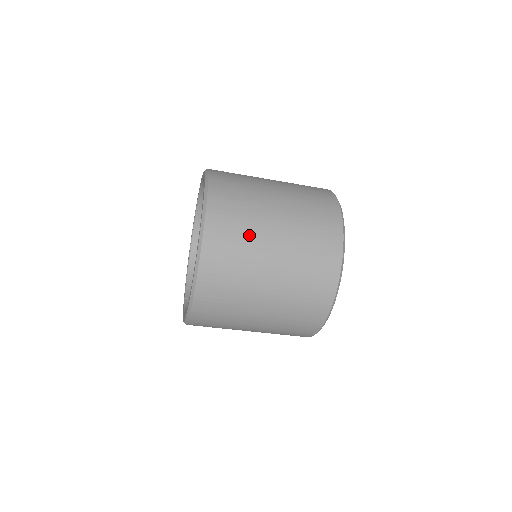
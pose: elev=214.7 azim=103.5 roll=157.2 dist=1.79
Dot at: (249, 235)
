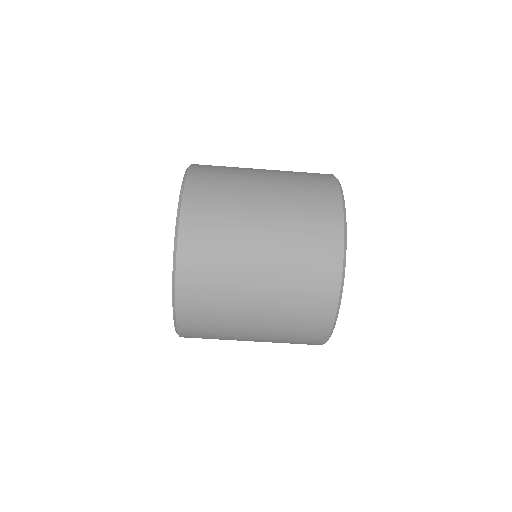
Dot at: (227, 280)
